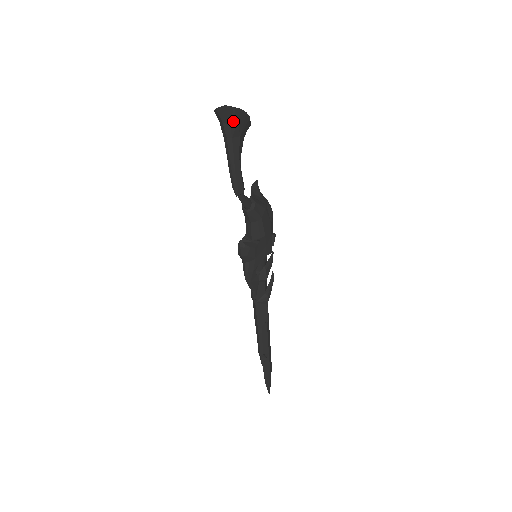
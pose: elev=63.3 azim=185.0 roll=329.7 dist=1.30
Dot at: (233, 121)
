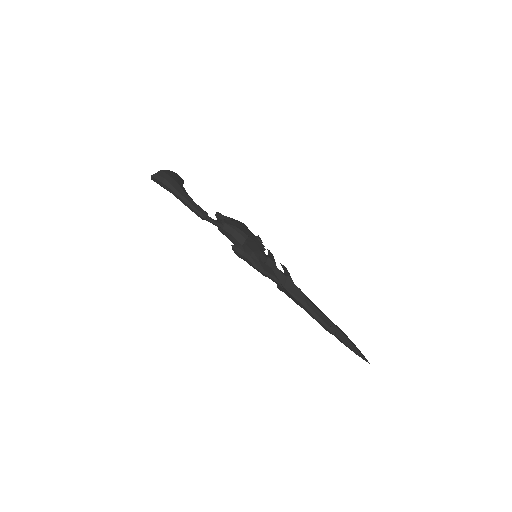
Dot at: (166, 177)
